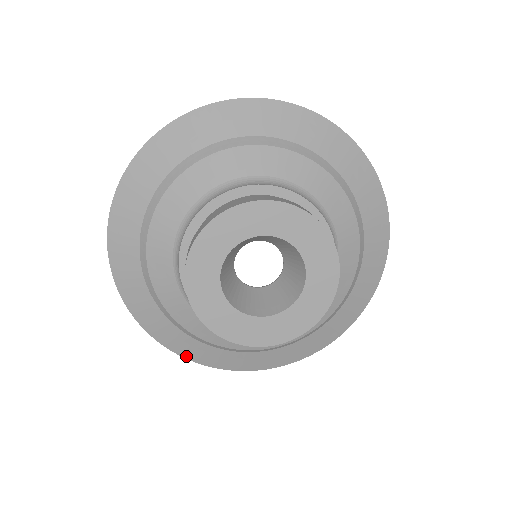
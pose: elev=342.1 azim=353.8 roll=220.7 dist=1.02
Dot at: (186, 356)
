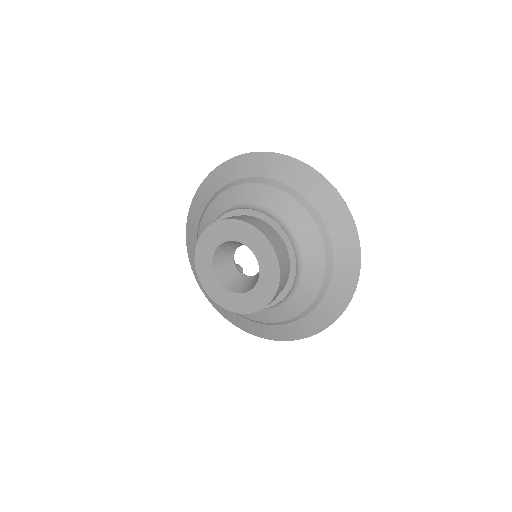
Dot at: (269, 338)
